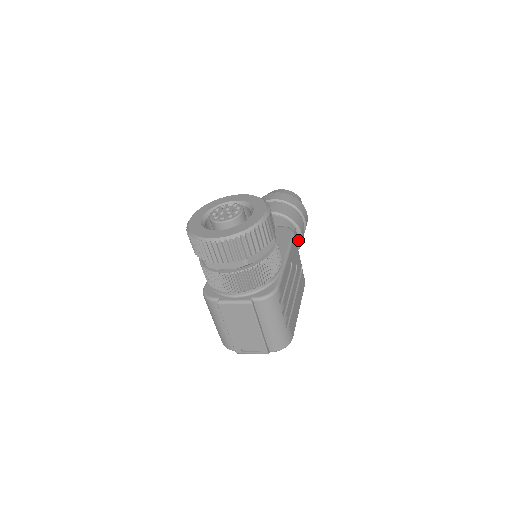
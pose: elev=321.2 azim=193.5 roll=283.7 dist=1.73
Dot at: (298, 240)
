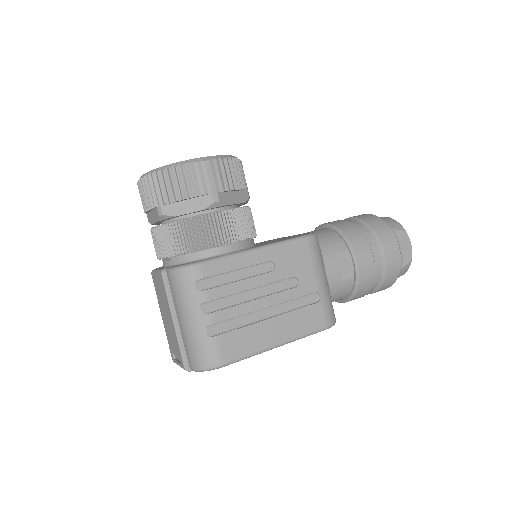
Dot at: (355, 272)
